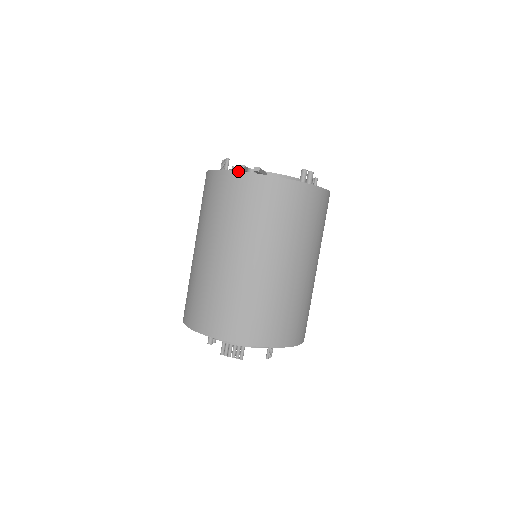
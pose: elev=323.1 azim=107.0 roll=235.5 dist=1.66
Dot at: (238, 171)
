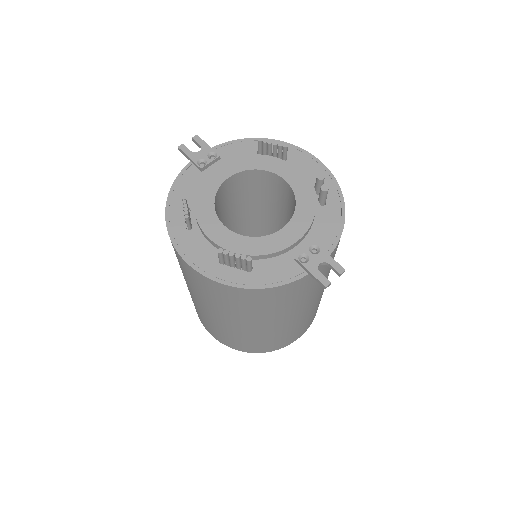
Dot at: (302, 278)
